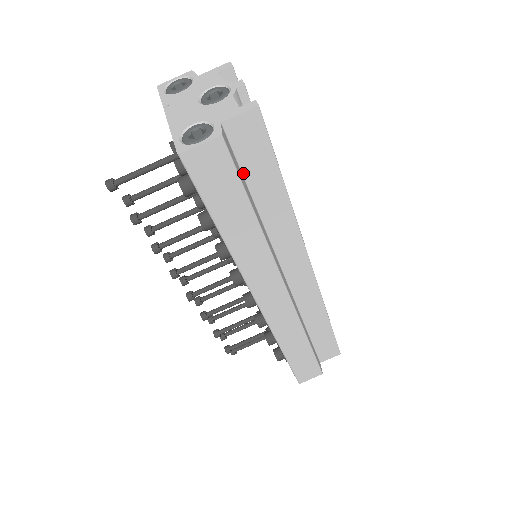
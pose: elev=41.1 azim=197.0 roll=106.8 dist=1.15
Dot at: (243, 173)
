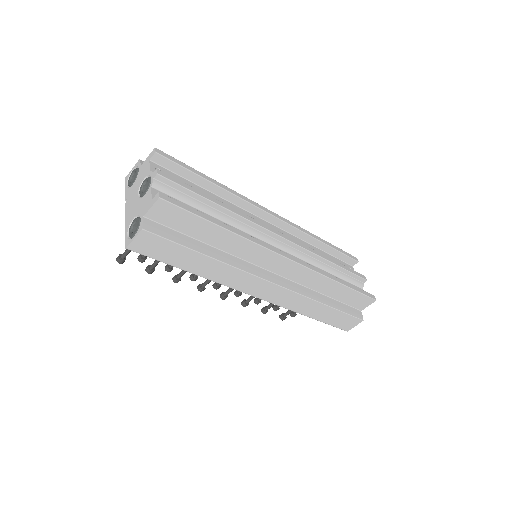
Dot at: (183, 233)
